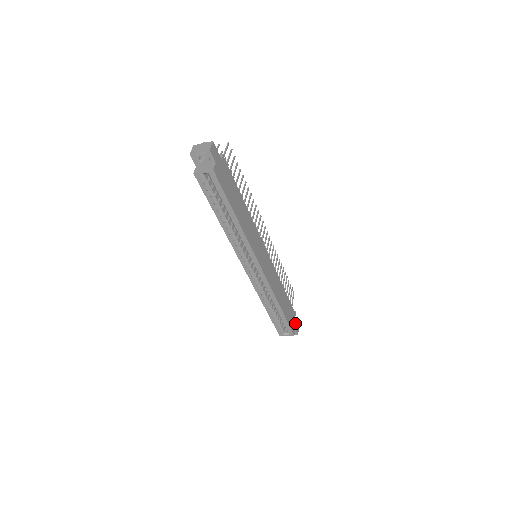
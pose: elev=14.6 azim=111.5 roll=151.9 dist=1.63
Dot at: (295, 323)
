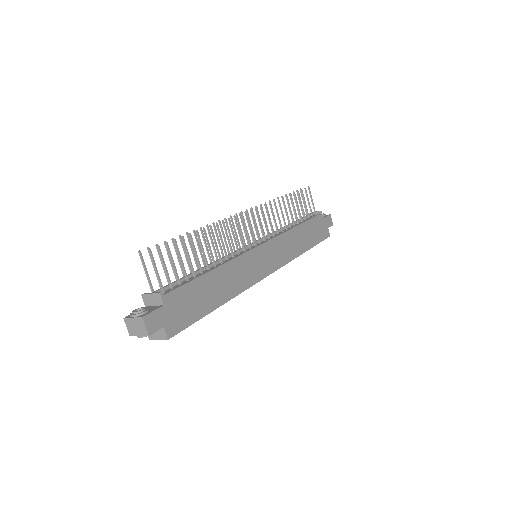
Dot at: (325, 222)
